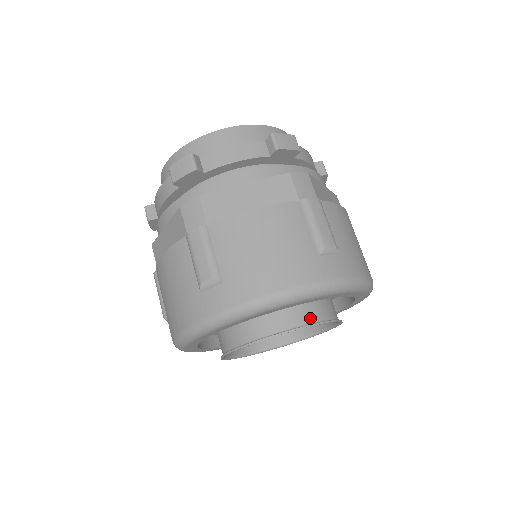
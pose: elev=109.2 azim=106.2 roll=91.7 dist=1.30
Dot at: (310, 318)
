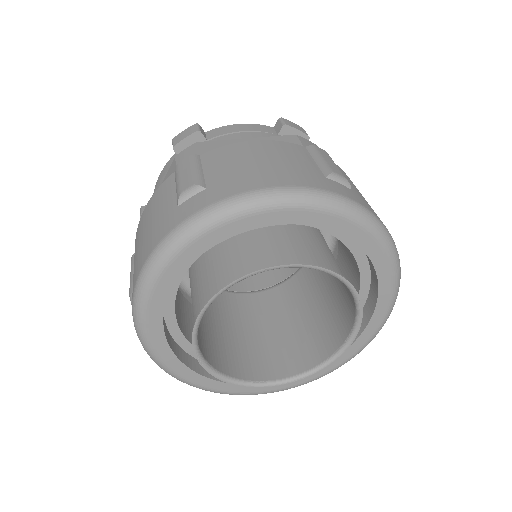
Dot at: (315, 263)
